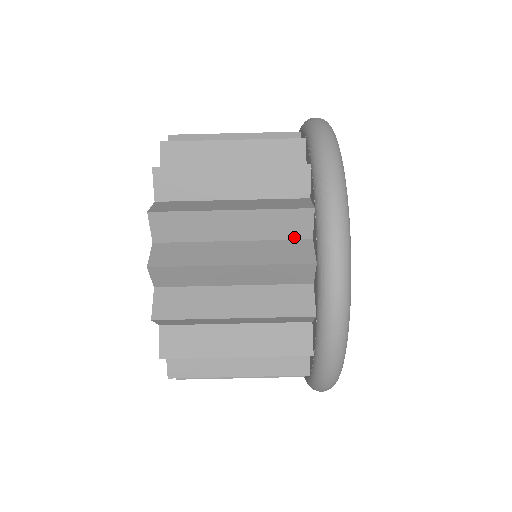
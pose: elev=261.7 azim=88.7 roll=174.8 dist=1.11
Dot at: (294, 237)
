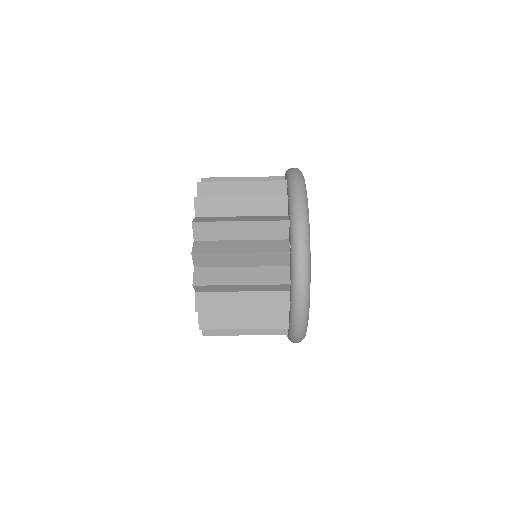
Dot at: (278, 238)
